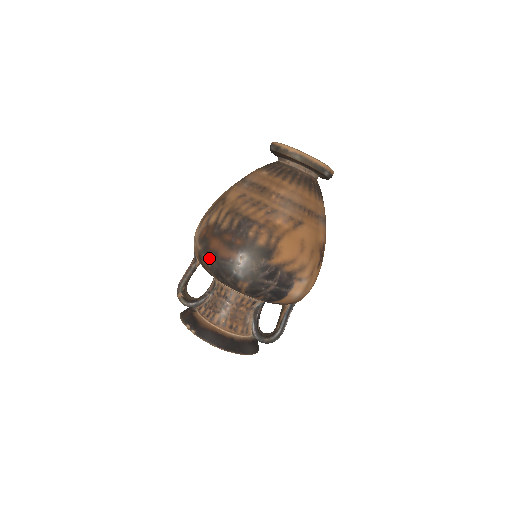
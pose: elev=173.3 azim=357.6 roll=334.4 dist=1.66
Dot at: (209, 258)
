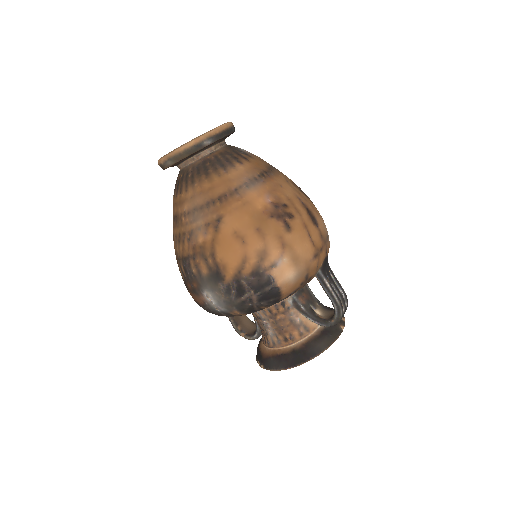
Dot at: occluded
